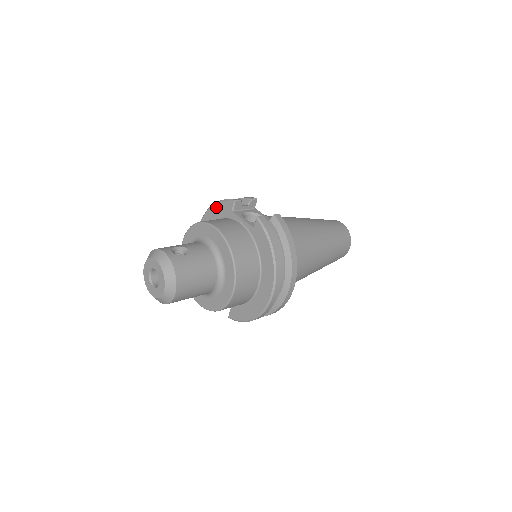
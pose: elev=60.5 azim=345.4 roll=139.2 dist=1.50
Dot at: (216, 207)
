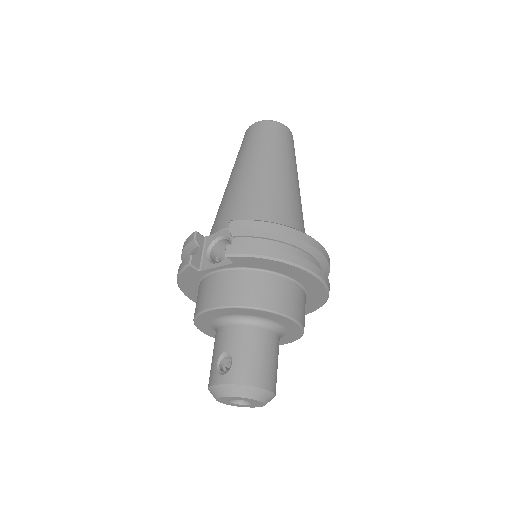
Dot at: (183, 281)
